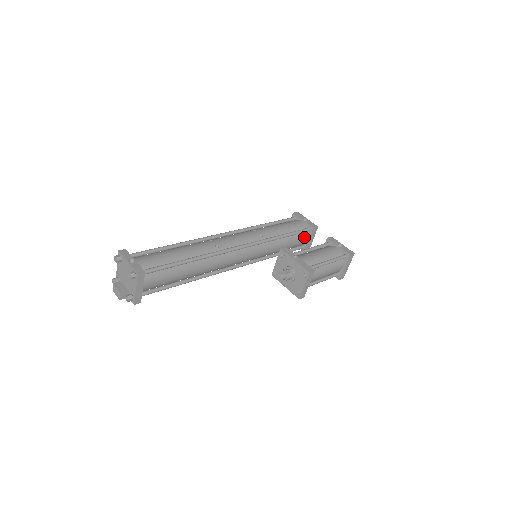
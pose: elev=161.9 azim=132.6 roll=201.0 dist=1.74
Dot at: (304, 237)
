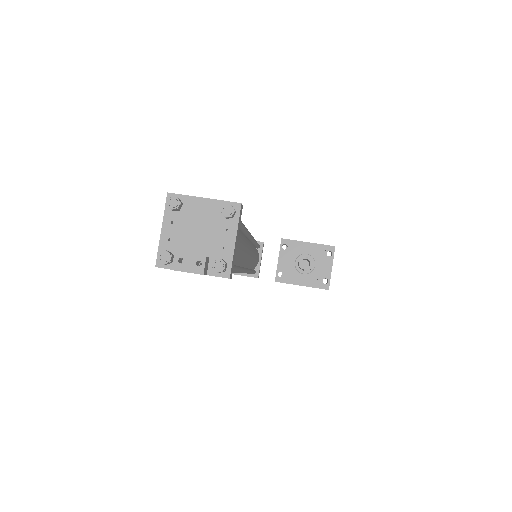
Dot at: (258, 255)
